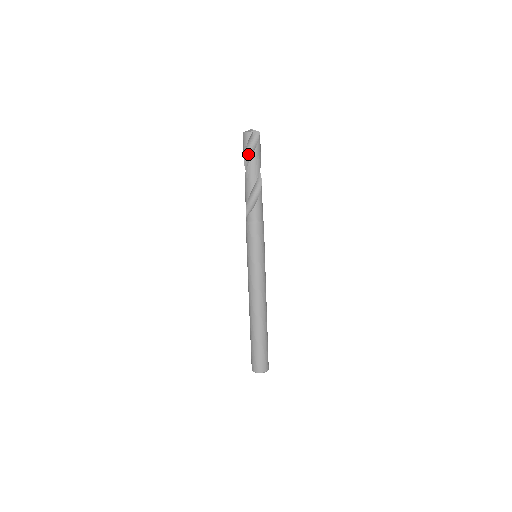
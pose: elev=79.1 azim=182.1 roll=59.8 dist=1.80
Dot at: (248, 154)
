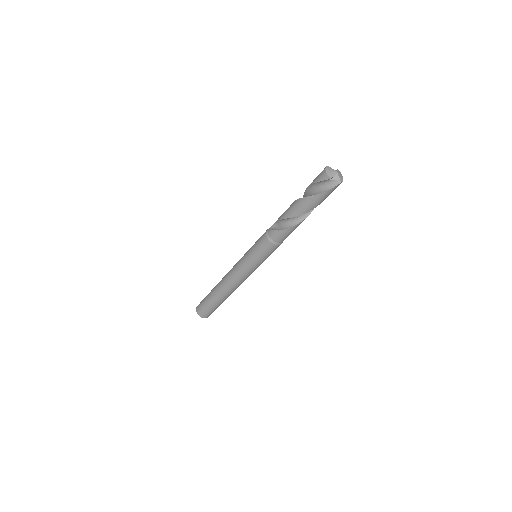
Dot at: (313, 188)
